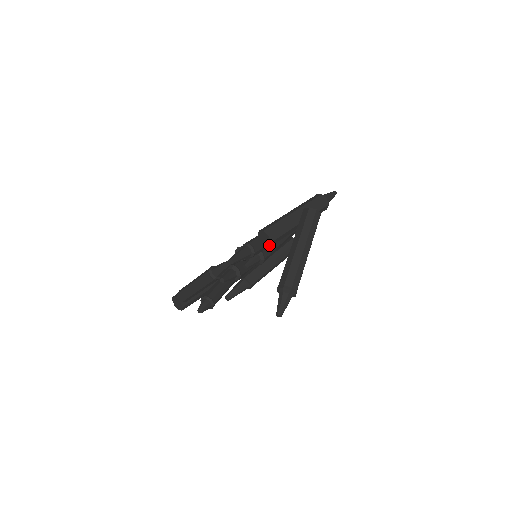
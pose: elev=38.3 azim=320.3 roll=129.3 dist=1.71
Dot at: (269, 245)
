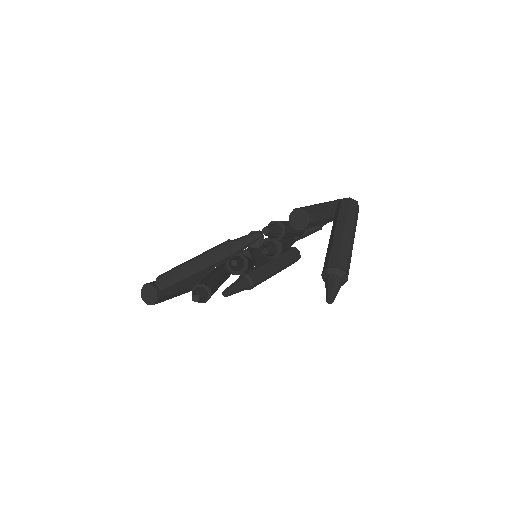
Dot at: (304, 227)
